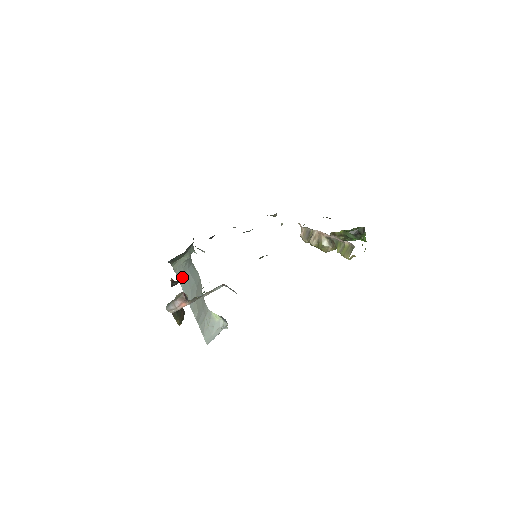
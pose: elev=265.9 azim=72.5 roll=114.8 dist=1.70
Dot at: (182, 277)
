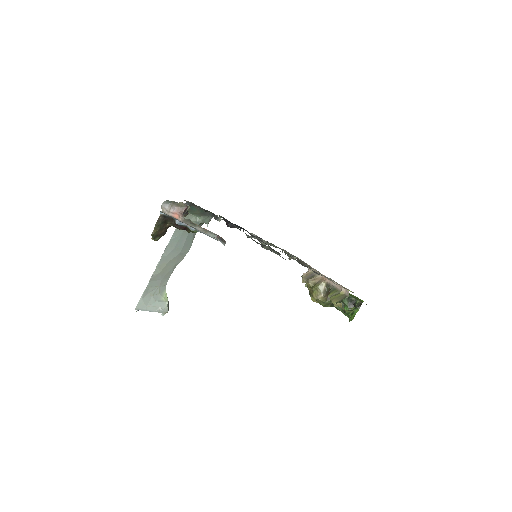
Dot at: (180, 231)
